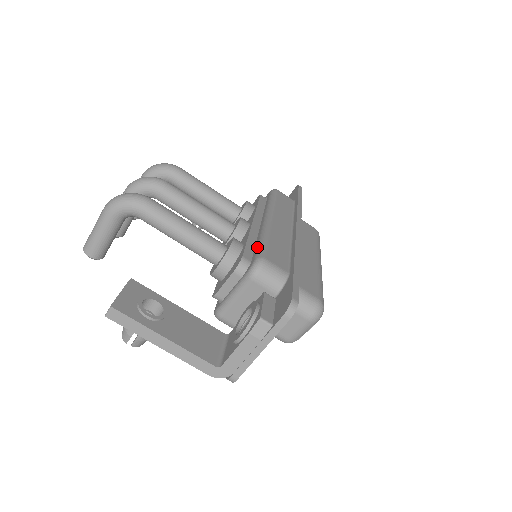
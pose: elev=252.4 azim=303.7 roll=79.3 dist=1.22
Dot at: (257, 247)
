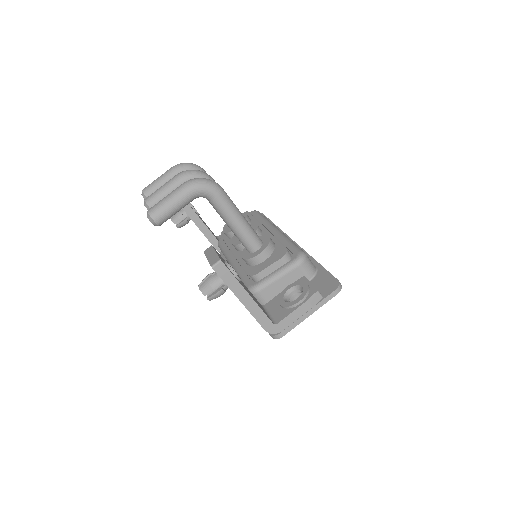
Dot at: (291, 245)
